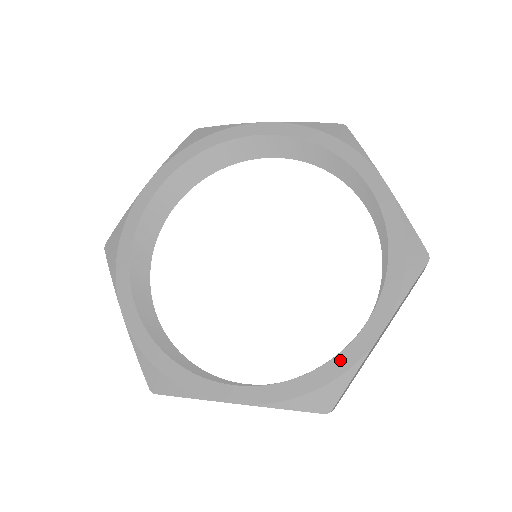
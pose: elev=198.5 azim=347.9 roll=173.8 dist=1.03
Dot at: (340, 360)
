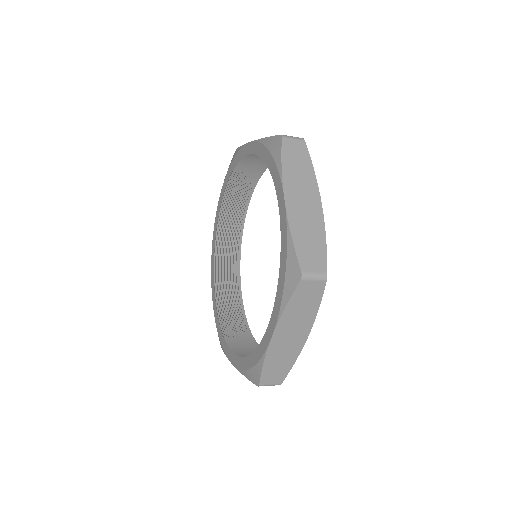
Dot at: (282, 242)
